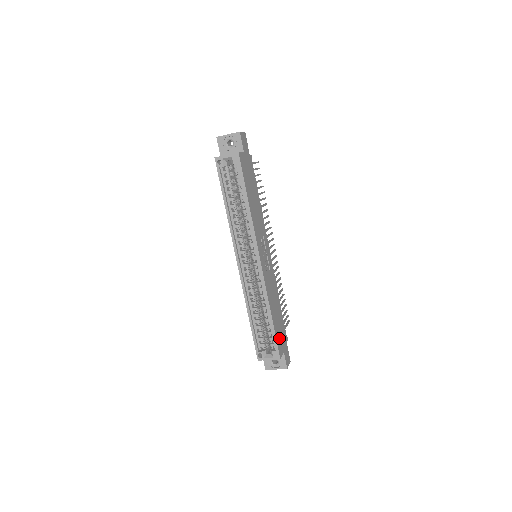
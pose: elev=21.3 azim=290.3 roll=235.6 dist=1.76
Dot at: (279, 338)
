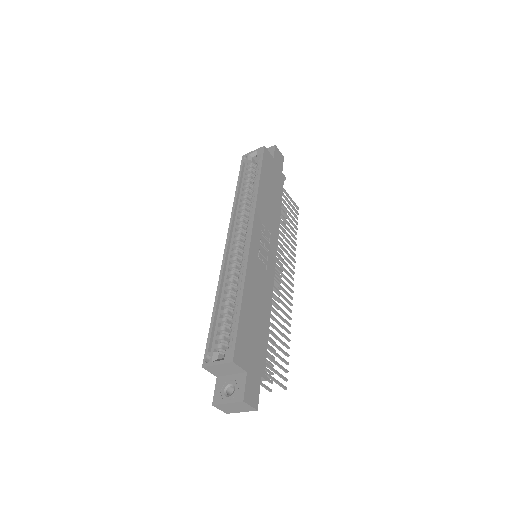
Dot at: (245, 342)
